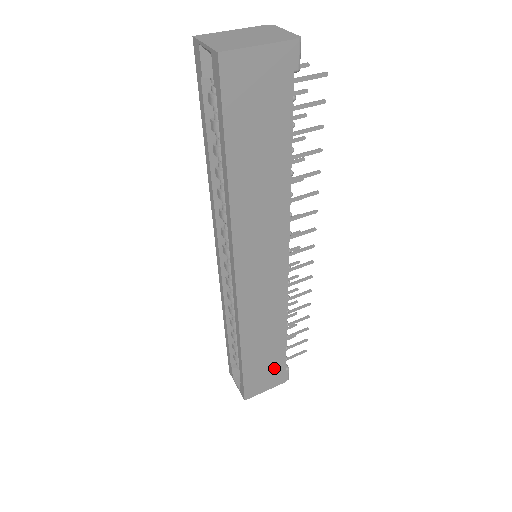
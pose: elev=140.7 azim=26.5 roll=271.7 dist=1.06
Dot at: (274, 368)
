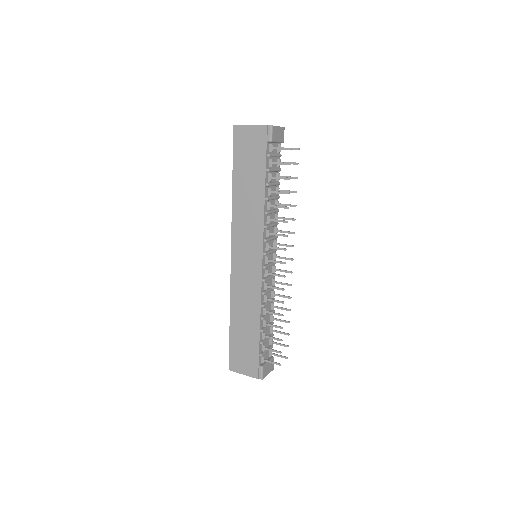
Dot at: (250, 355)
